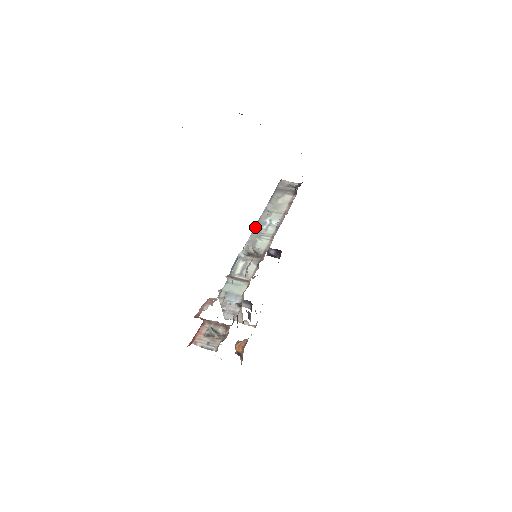
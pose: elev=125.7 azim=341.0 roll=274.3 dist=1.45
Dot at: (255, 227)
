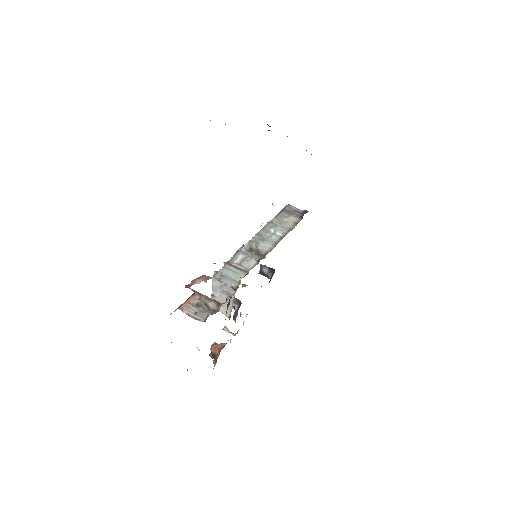
Dot at: (259, 231)
